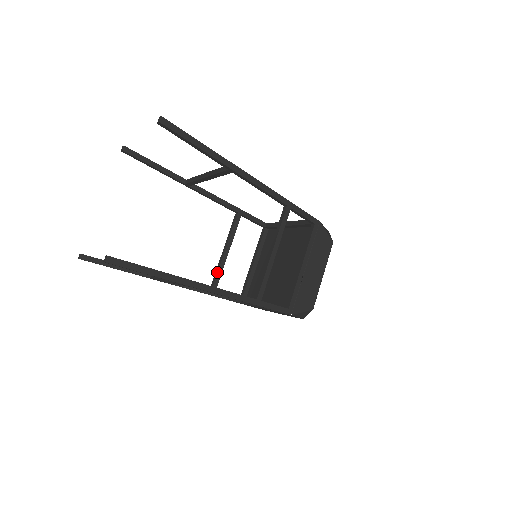
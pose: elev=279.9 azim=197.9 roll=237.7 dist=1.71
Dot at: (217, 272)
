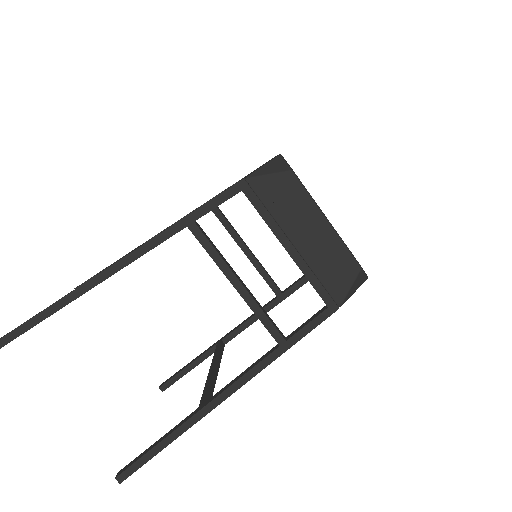
Dot at: occluded
